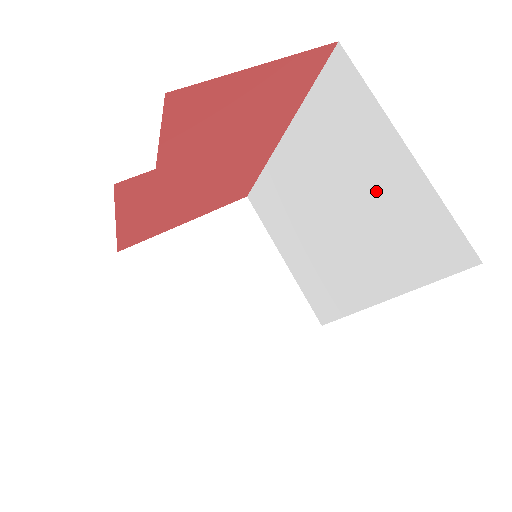
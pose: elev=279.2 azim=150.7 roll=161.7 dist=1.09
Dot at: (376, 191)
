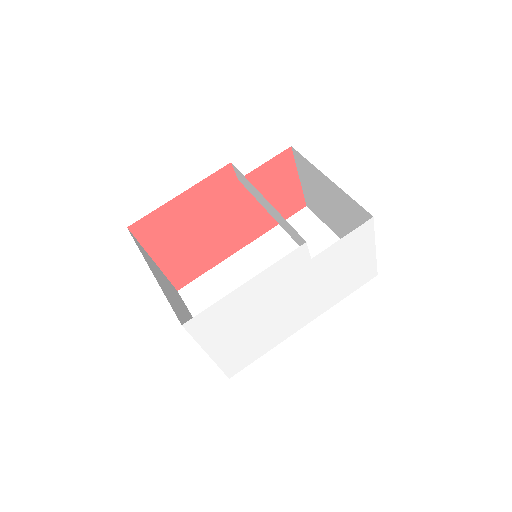
Dot at: occluded
